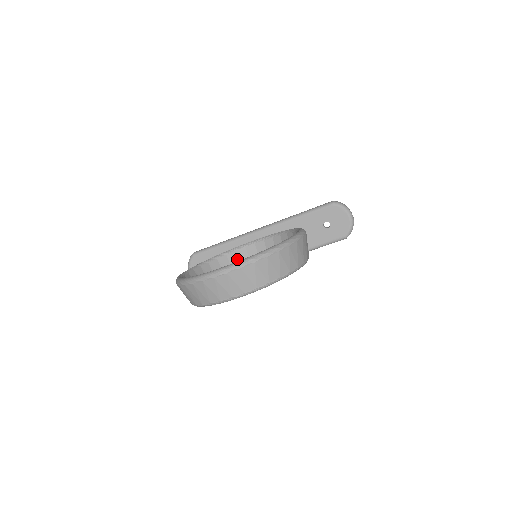
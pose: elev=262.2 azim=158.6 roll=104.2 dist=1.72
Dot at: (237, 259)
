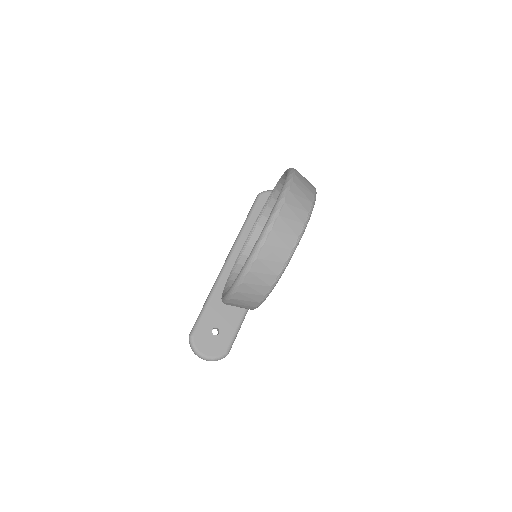
Dot at: occluded
